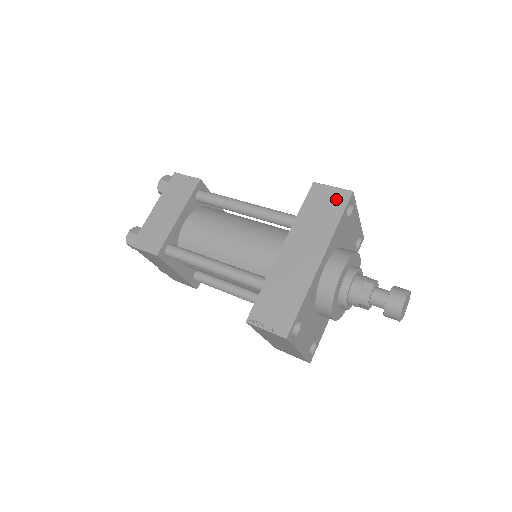
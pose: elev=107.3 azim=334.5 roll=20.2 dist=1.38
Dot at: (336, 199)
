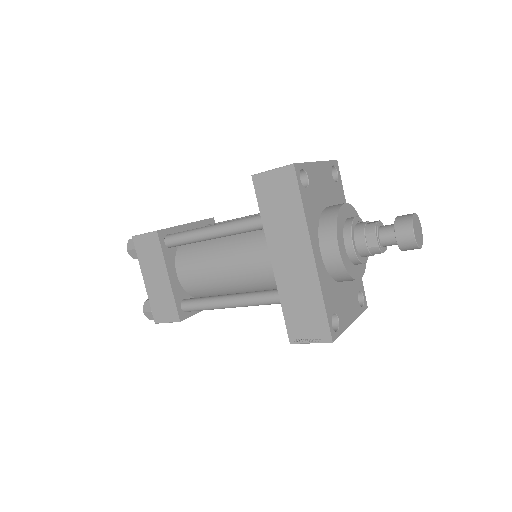
Dot at: (284, 182)
